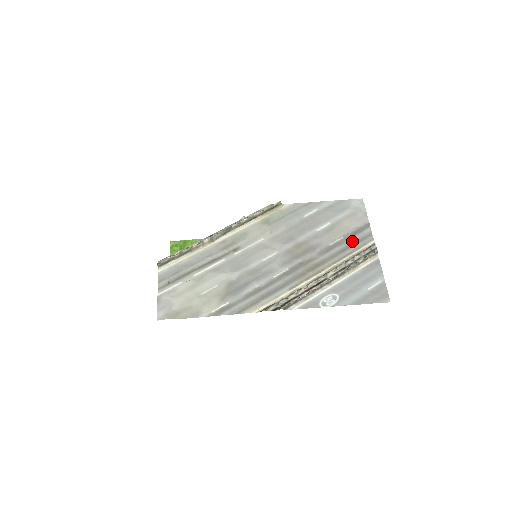
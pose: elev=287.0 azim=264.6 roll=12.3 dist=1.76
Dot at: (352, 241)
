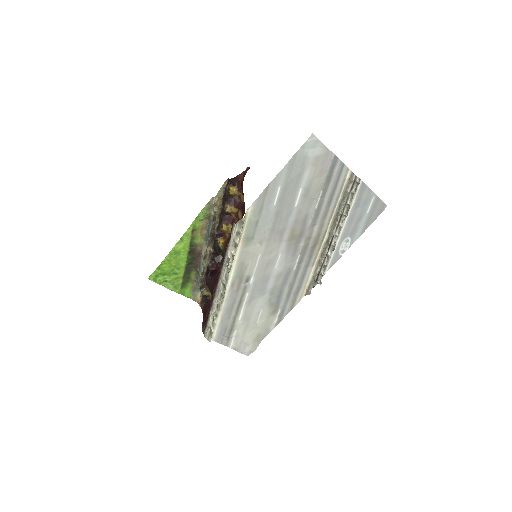
Dot at: (331, 187)
